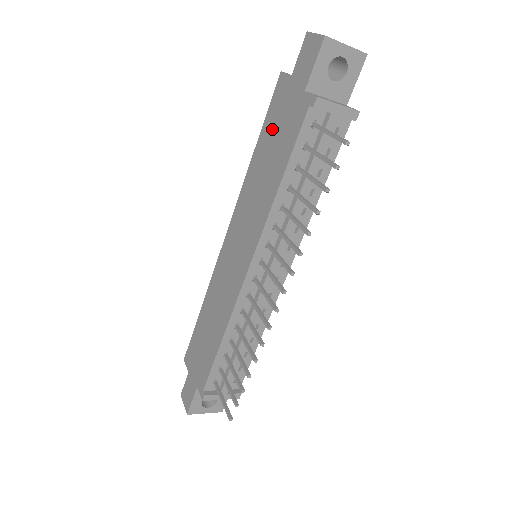
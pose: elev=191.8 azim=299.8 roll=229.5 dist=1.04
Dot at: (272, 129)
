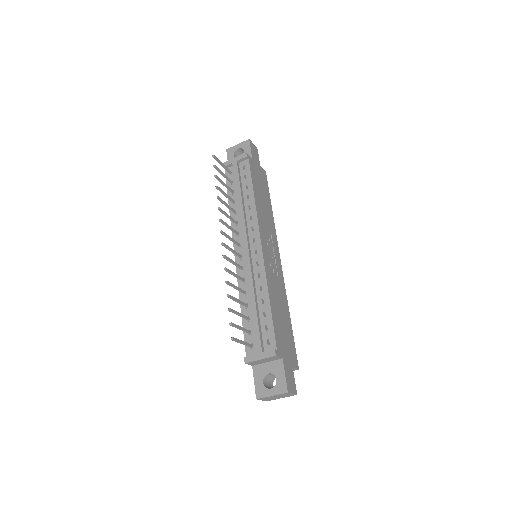
Dot at: occluded
